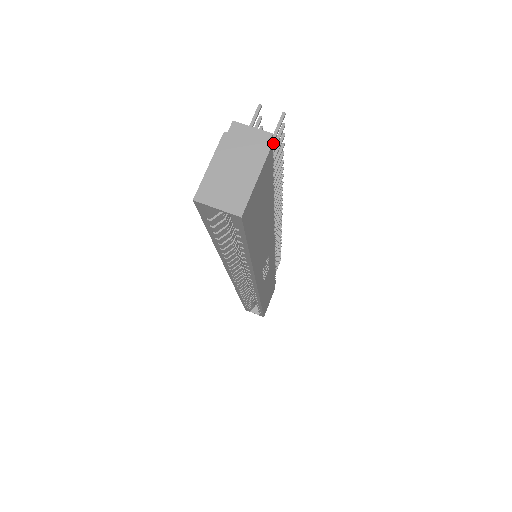
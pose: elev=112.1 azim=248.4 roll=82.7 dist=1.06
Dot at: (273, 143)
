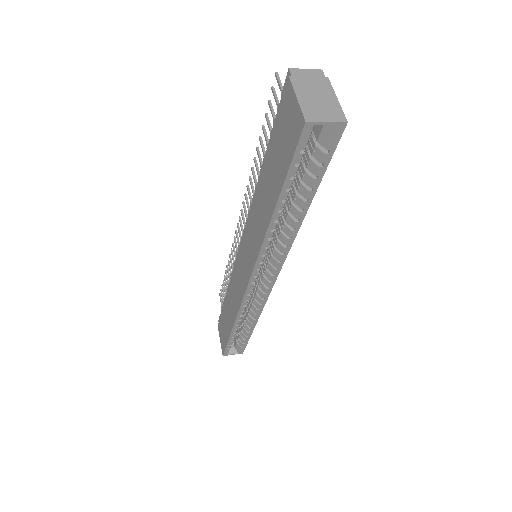
Dot at: occluded
